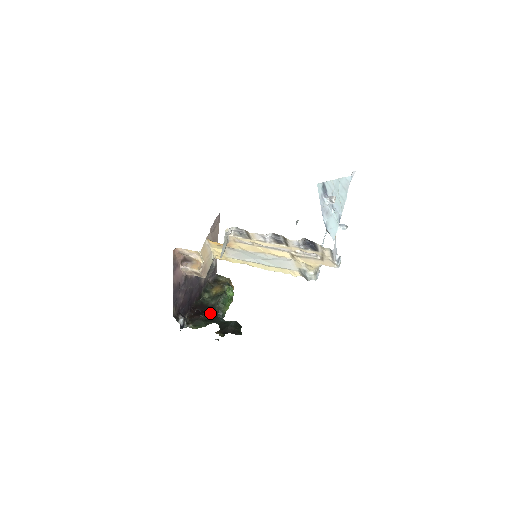
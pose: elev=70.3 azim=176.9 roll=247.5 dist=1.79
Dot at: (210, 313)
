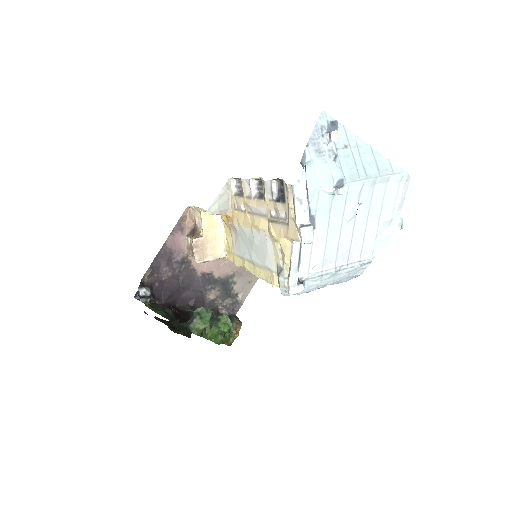
Dot at: (183, 321)
